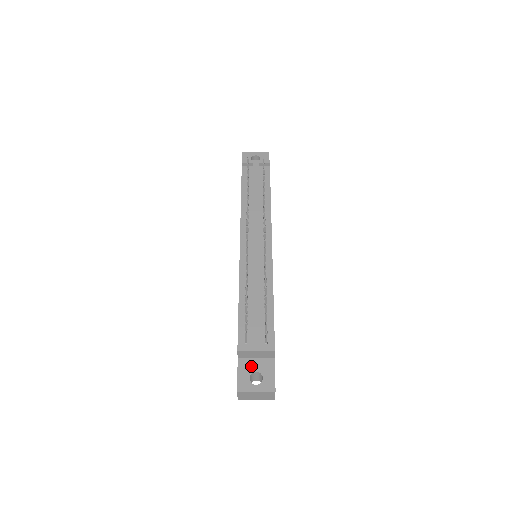
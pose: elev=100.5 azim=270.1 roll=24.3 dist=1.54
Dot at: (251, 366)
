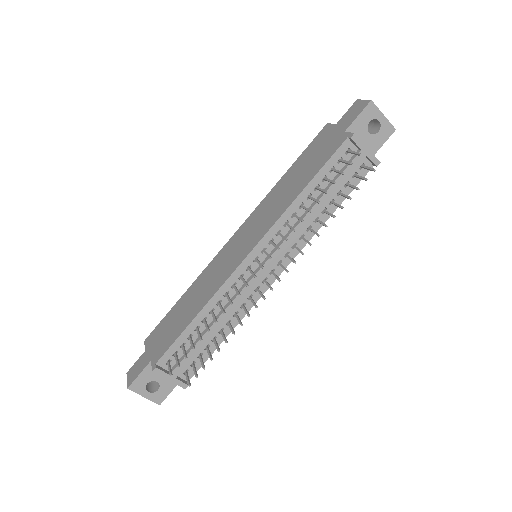
Dot at: (157, 375)
